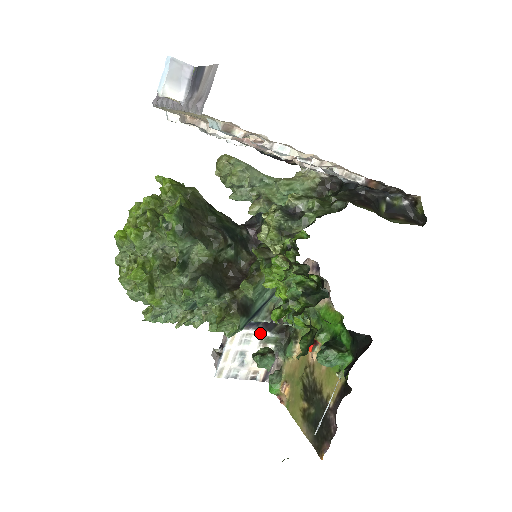
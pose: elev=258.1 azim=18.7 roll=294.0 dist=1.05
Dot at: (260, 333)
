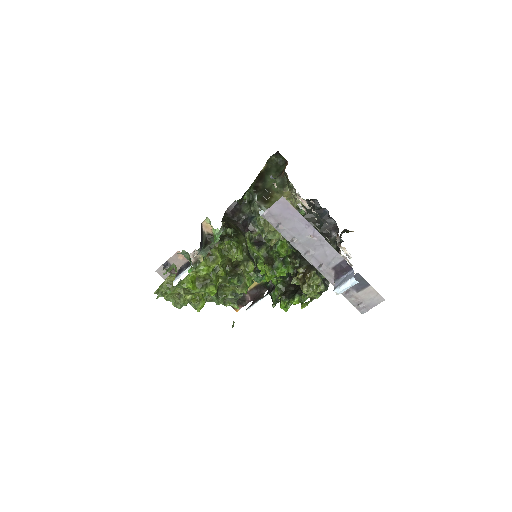
Dot at: occluded
